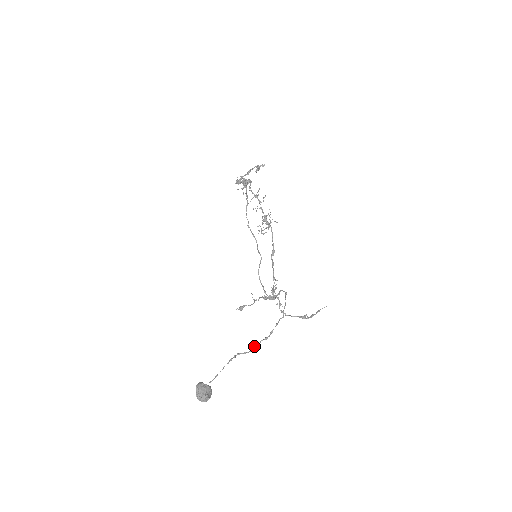
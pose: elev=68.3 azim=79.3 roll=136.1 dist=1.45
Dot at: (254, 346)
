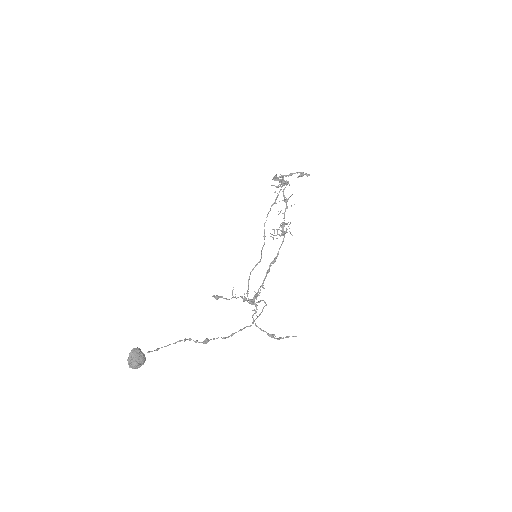
Dot at: (208, 339)
